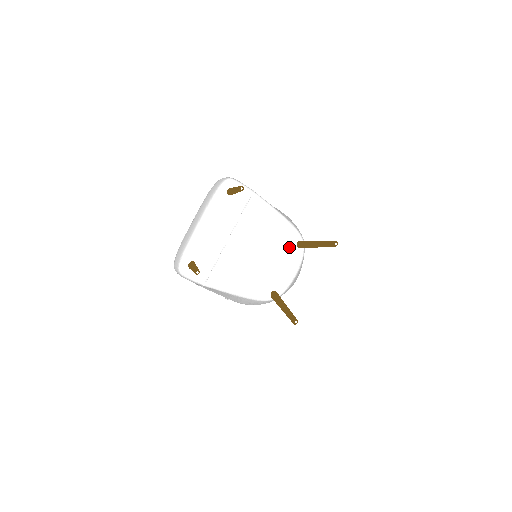
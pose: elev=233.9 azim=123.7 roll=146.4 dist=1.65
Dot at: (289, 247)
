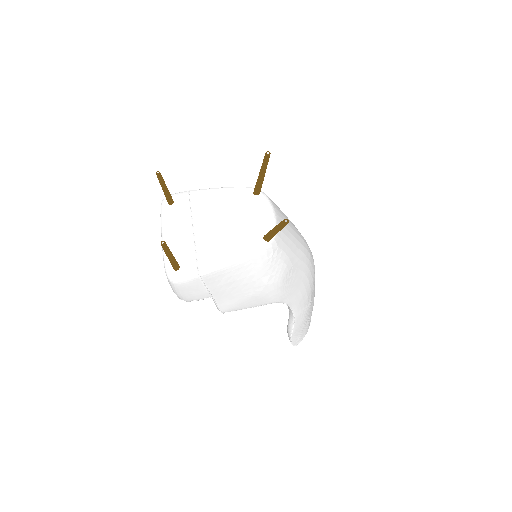
Dot at: (249, 200)
